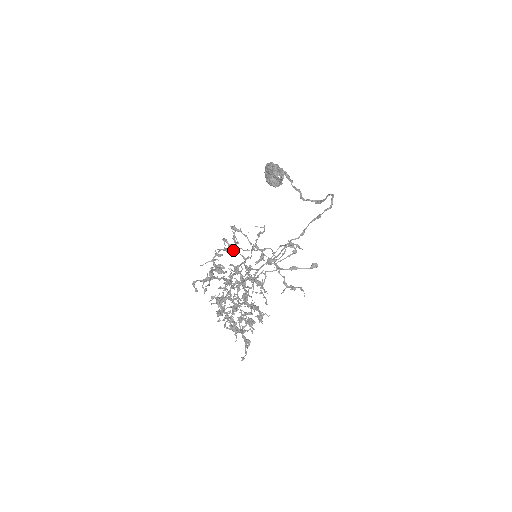
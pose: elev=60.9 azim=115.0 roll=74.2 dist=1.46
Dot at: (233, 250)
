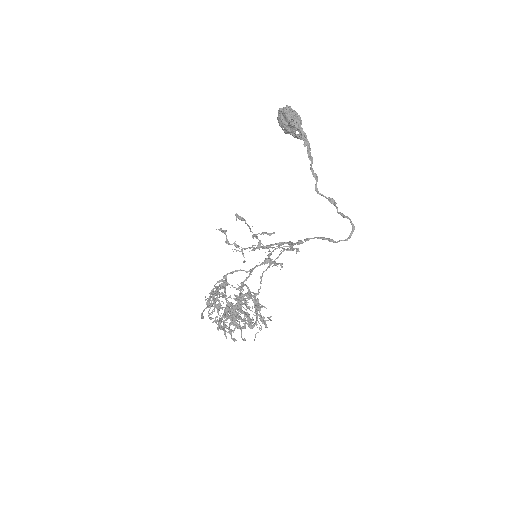
Dot at: (249, 297)
